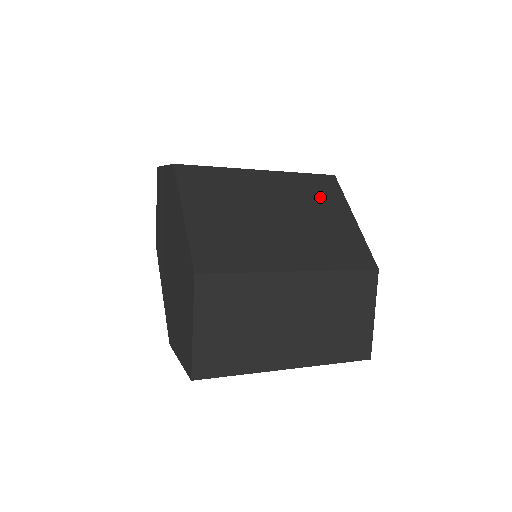
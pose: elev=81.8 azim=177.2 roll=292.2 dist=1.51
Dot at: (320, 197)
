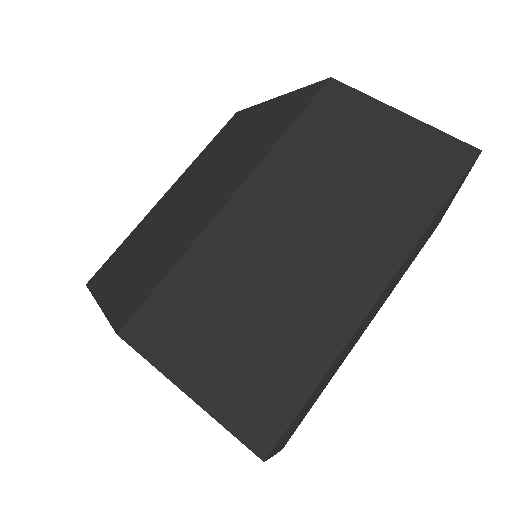
Dot at: (230, 135)
